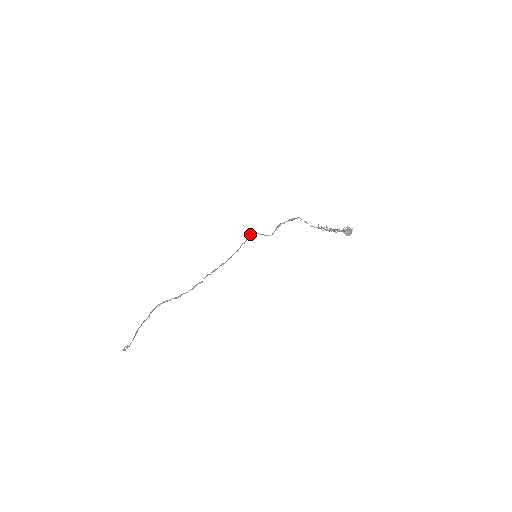
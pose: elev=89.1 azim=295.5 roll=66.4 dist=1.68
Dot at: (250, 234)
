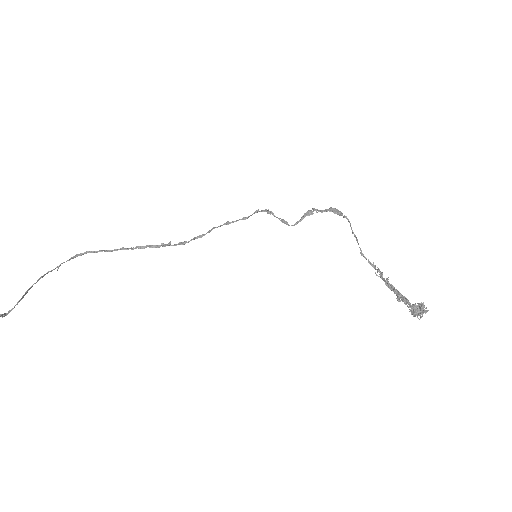
Dot at: (261, 211)
